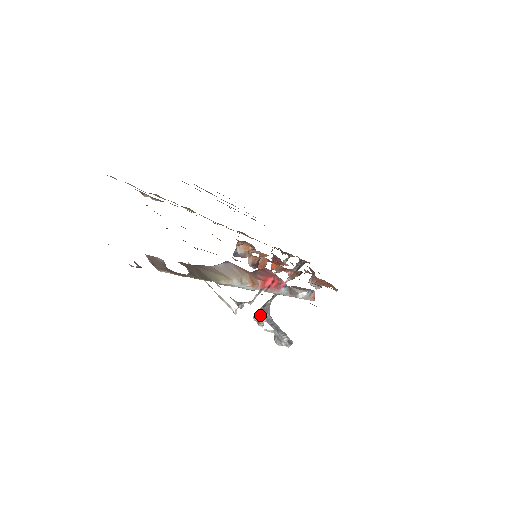
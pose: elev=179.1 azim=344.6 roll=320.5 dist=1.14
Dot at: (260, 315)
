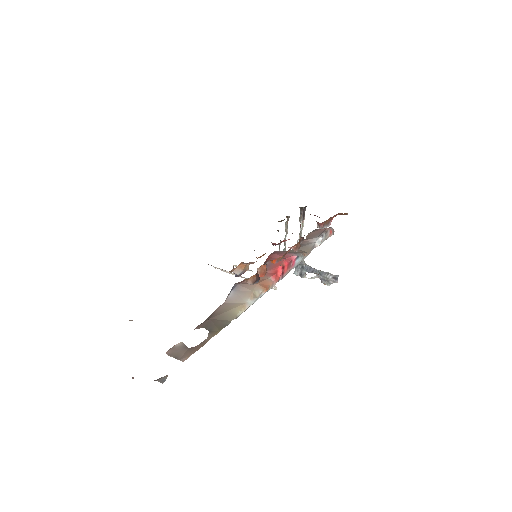
Dot at: (298, 269)
